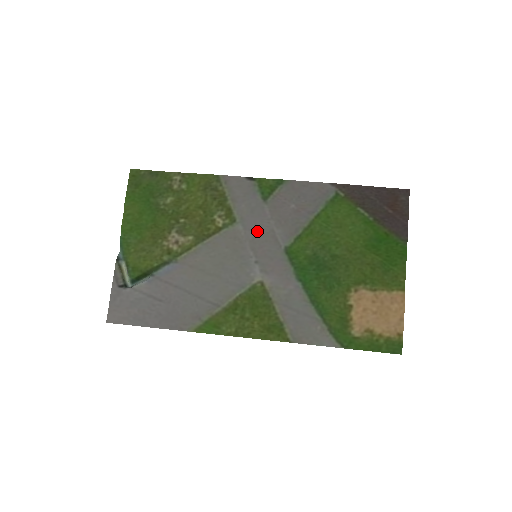
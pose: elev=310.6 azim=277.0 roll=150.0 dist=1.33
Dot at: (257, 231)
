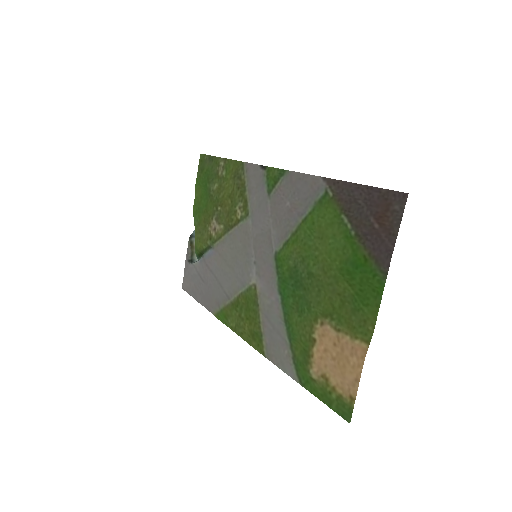
Dot at: (260, 229)
